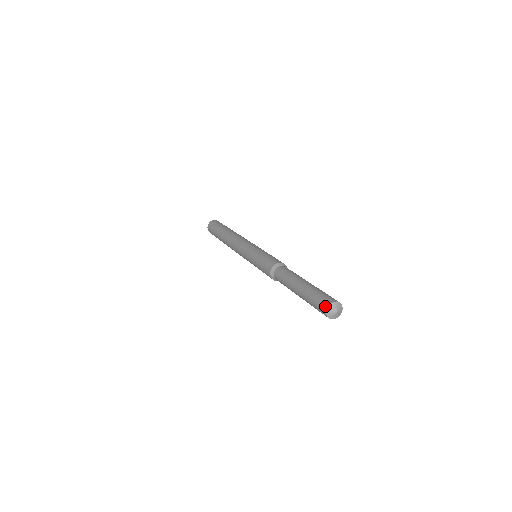
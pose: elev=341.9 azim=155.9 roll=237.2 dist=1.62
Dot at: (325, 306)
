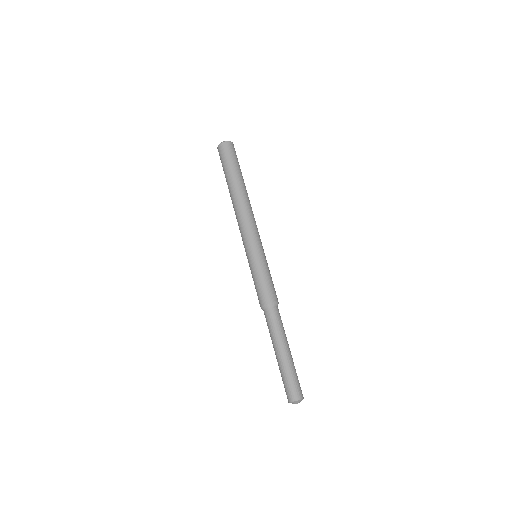
Dot at: (294, 398)
